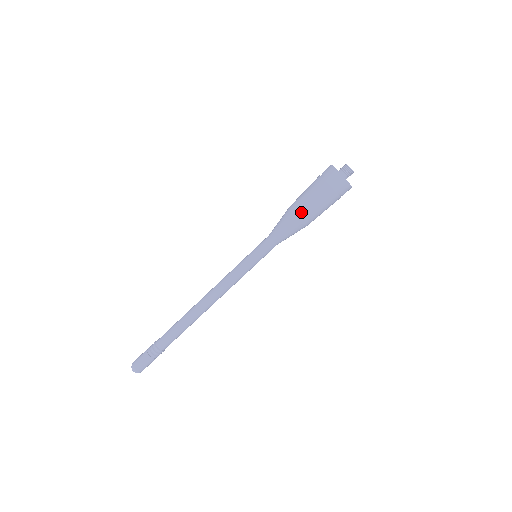
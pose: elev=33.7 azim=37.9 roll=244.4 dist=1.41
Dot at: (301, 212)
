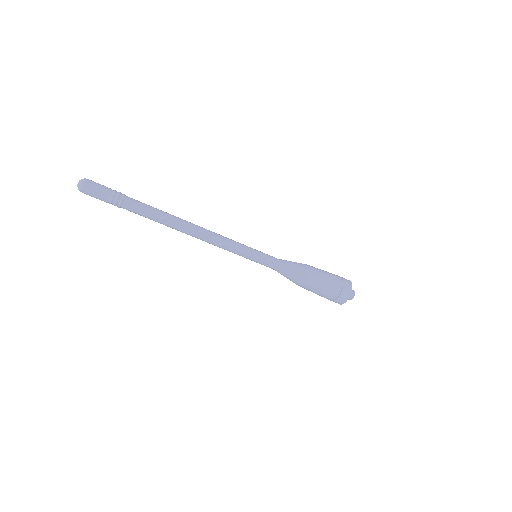
Dot at: (309, 284)
